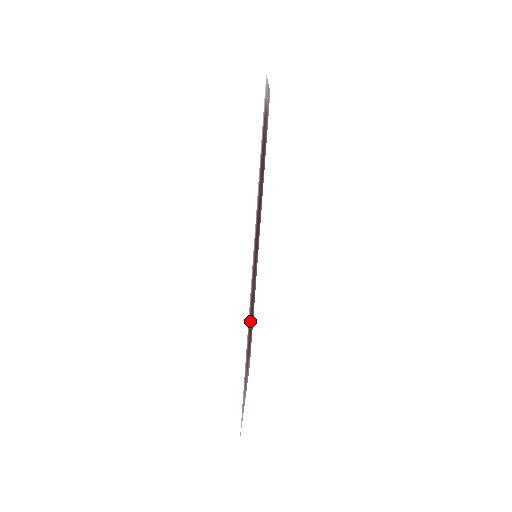
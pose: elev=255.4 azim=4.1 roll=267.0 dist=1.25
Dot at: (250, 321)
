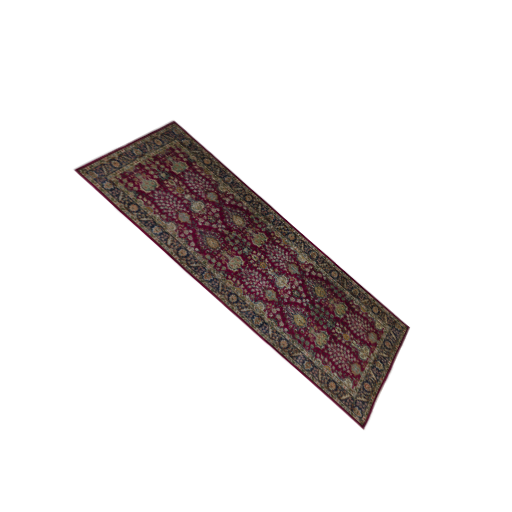
Dot at: (298, 317)
